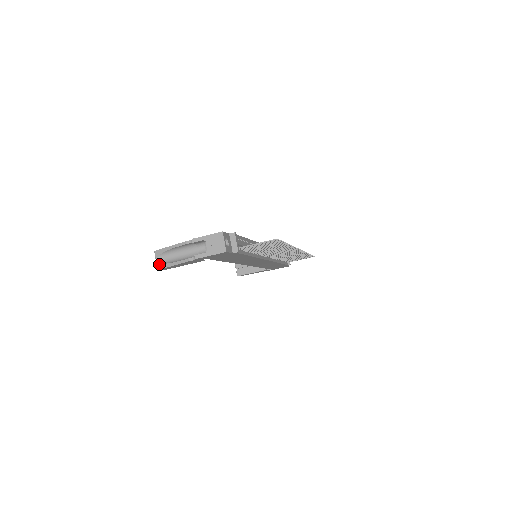
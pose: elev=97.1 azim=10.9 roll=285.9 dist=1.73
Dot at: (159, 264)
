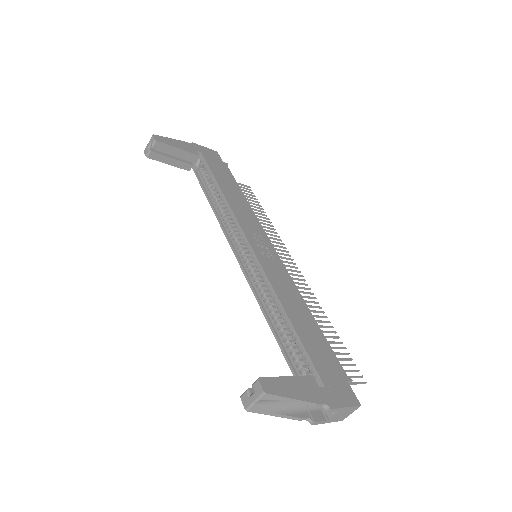
Dot at: (257, 408)
